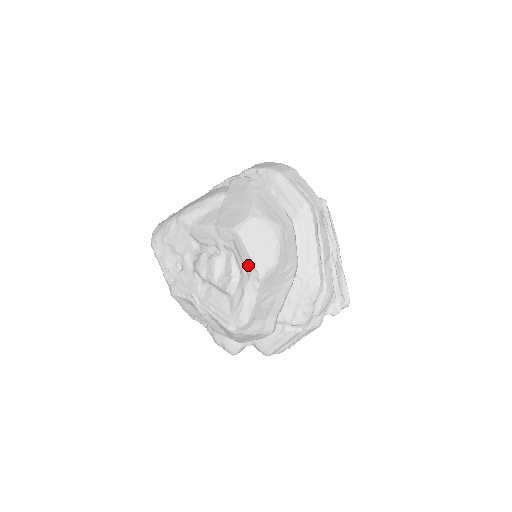
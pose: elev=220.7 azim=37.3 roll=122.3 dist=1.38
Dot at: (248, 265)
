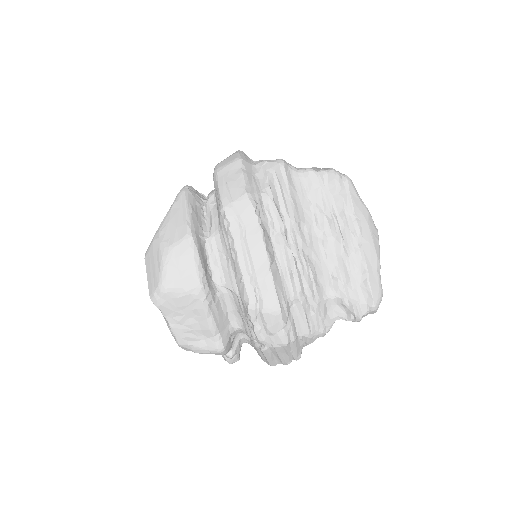
Dot at: occluded
